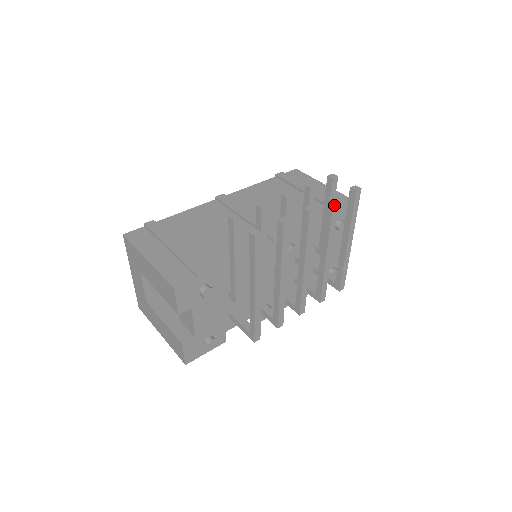
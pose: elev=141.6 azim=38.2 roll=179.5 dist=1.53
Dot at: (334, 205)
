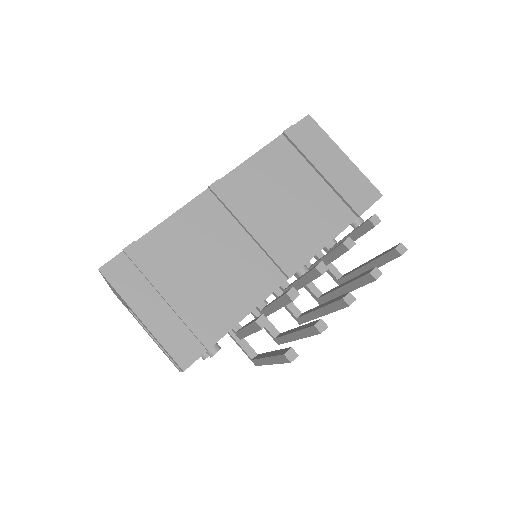
Dot at: (374, 280)
